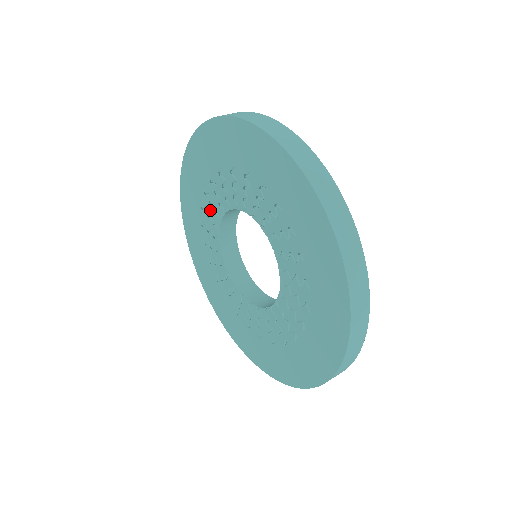
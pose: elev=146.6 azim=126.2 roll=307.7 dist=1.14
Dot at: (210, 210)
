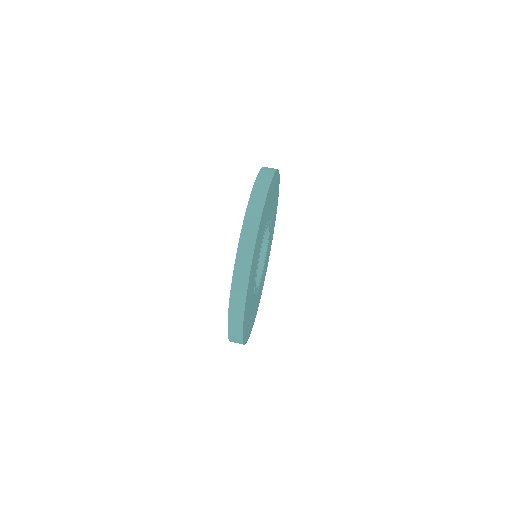
Dot at: occluded
